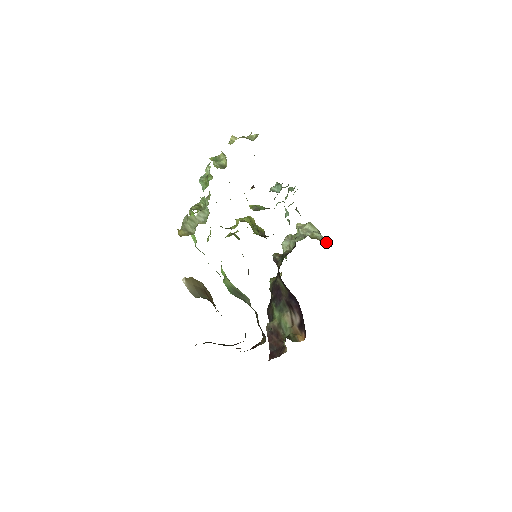
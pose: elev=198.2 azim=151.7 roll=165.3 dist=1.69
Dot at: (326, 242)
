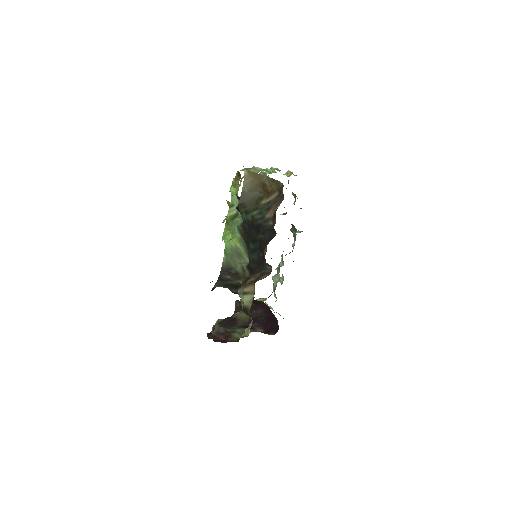
Dot at: occluded
